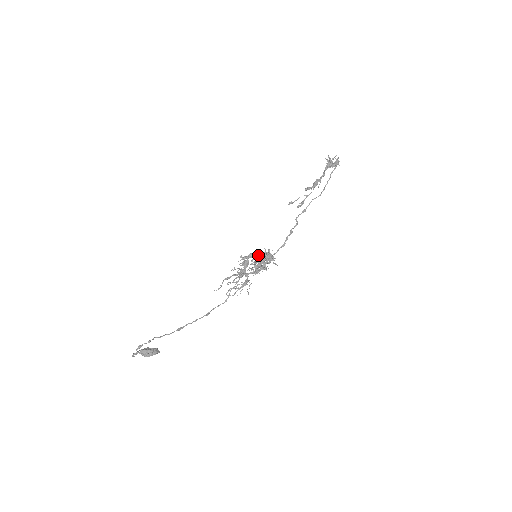
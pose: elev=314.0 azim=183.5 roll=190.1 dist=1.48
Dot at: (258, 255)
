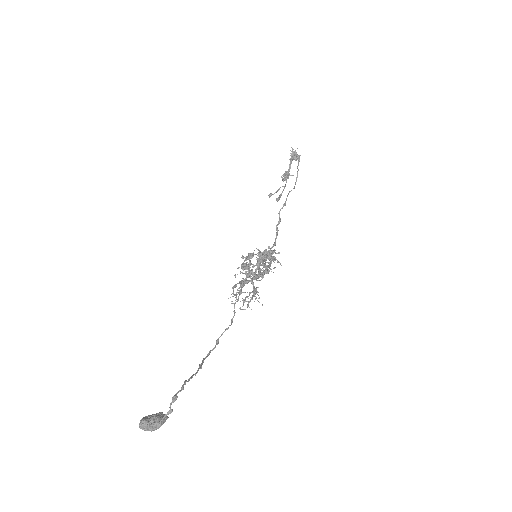
Dot at: (263, 252)
